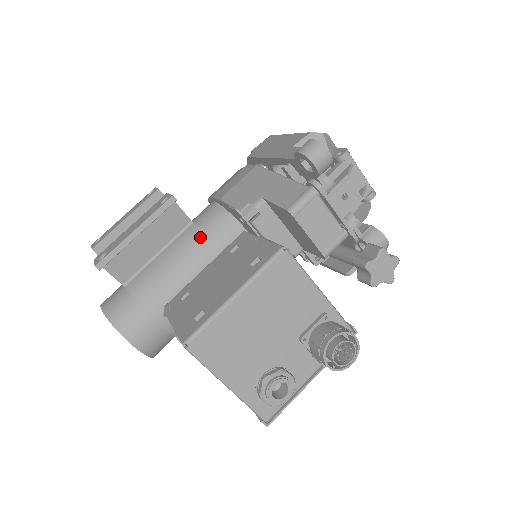
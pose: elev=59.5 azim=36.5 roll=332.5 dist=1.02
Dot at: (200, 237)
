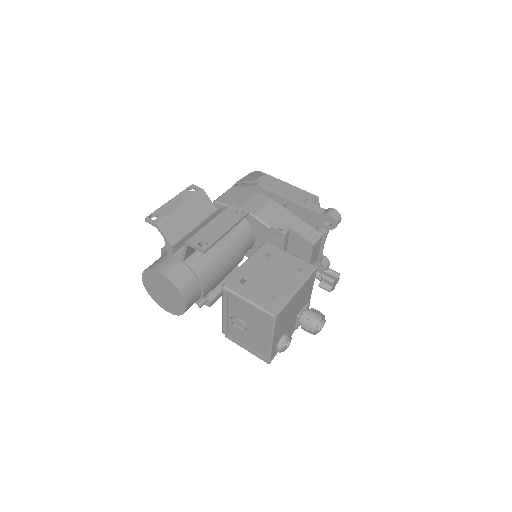
Dot at: (235, 237)
